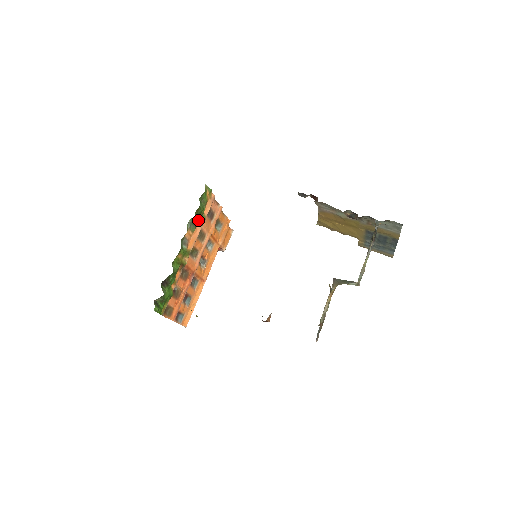
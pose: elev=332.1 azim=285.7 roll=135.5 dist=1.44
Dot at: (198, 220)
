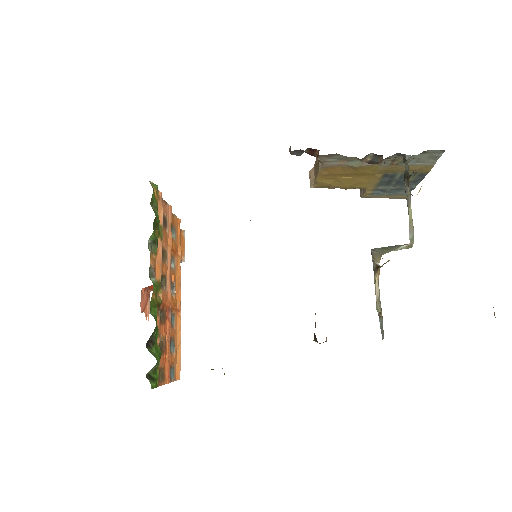
Dot at: (156, 235)
